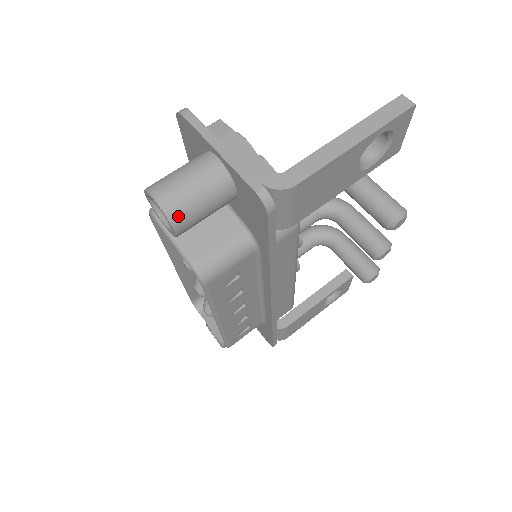
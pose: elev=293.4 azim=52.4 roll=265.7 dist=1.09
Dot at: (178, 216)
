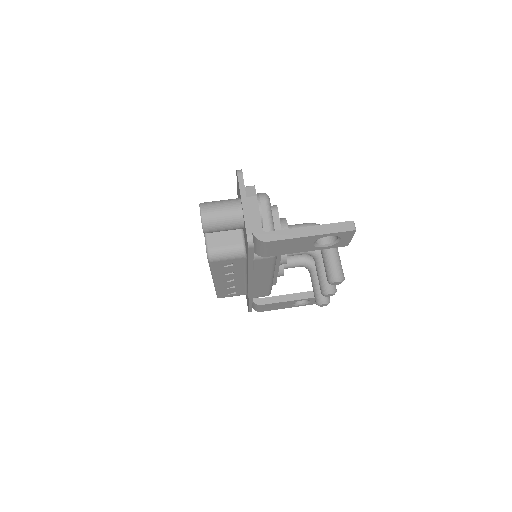
Dot at: (208, 226)
